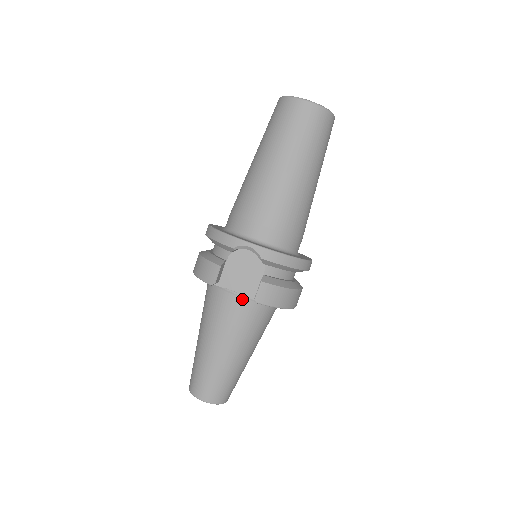
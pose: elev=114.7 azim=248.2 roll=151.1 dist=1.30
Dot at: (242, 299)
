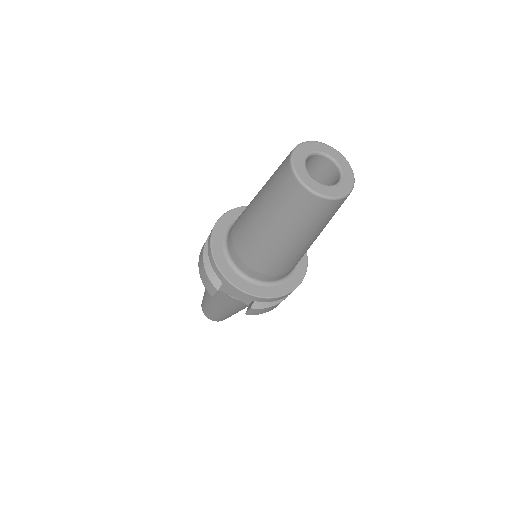
Dot at: (238, 300)
